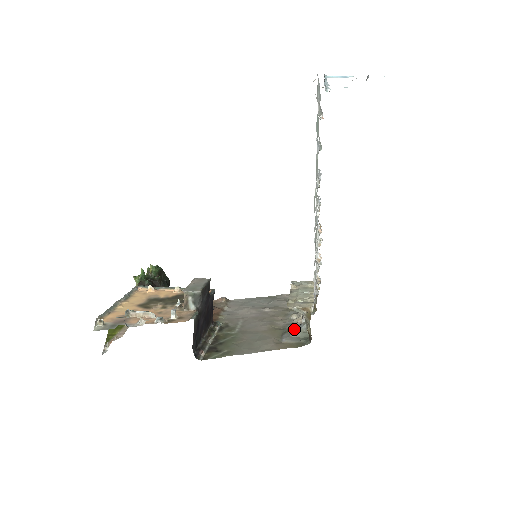
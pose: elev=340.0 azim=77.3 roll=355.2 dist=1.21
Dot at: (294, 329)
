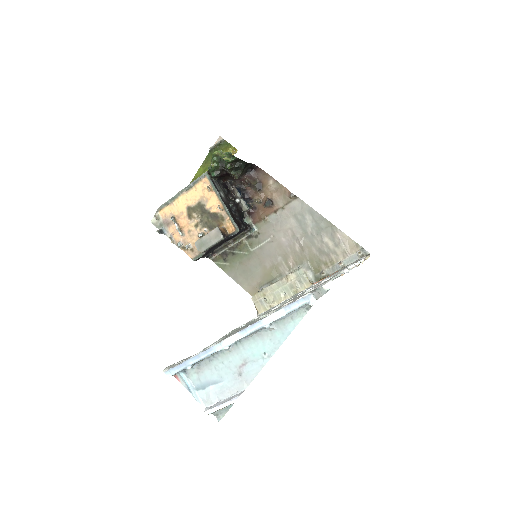
Dot at: occluded
